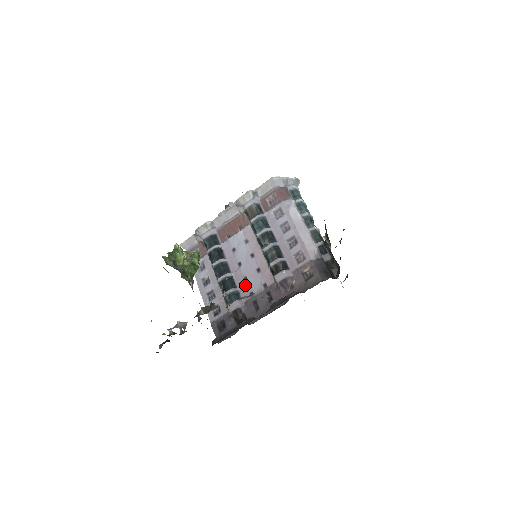
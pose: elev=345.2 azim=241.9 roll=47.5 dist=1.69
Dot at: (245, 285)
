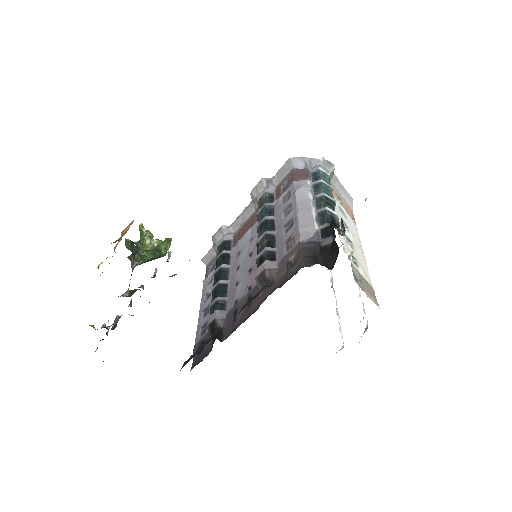
Dot at: (234, 292)
